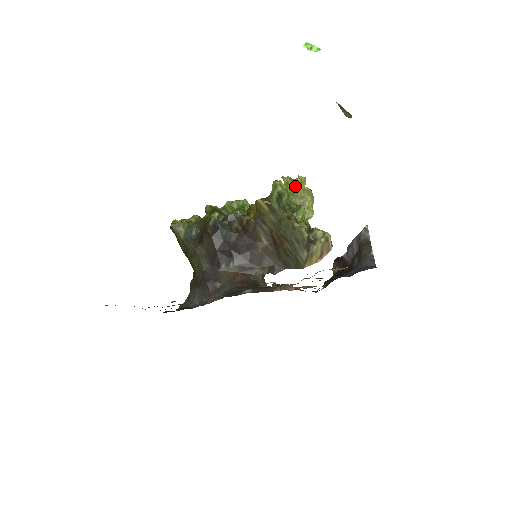
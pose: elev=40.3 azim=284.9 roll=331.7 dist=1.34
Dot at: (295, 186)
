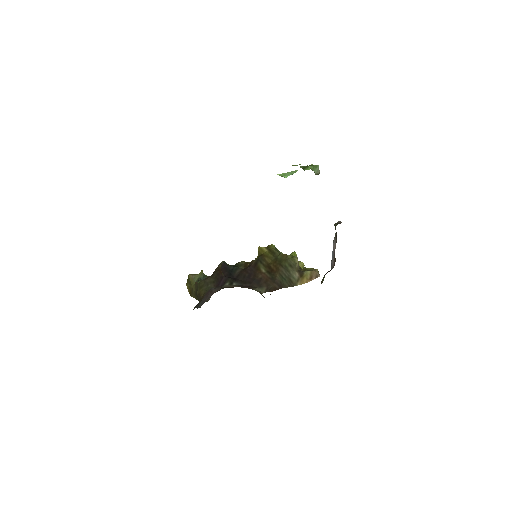
Dot at: occluded
